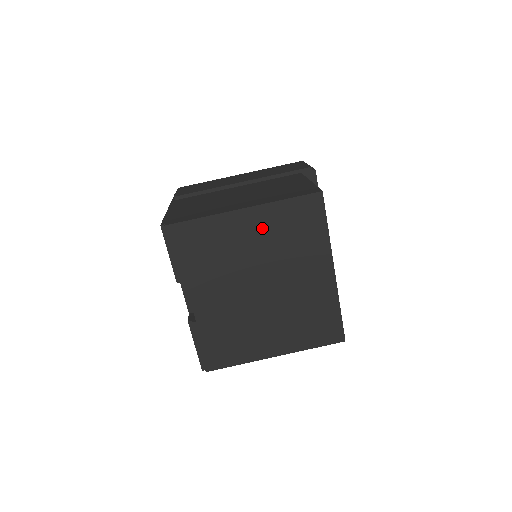
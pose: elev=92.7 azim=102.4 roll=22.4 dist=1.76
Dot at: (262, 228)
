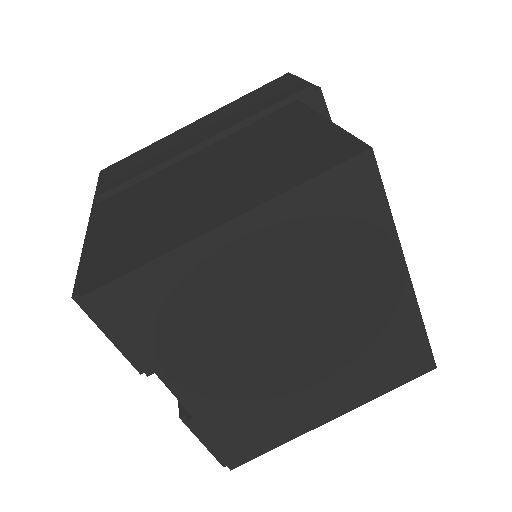
Dot at: (268, 248)
